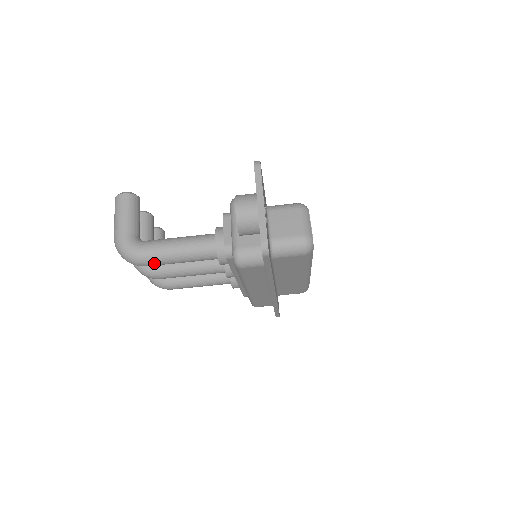
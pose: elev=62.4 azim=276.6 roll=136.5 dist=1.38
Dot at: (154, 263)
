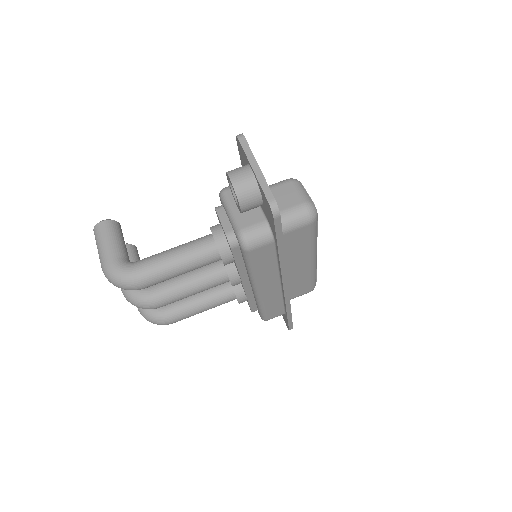
Dot at: (152, 281)
